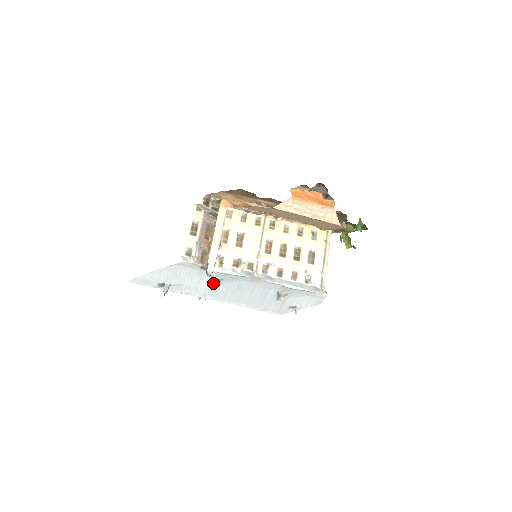
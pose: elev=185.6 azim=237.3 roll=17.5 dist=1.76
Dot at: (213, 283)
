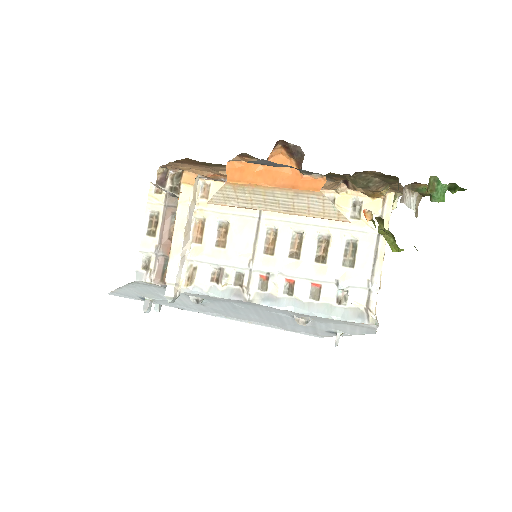
Dot at: occluded
